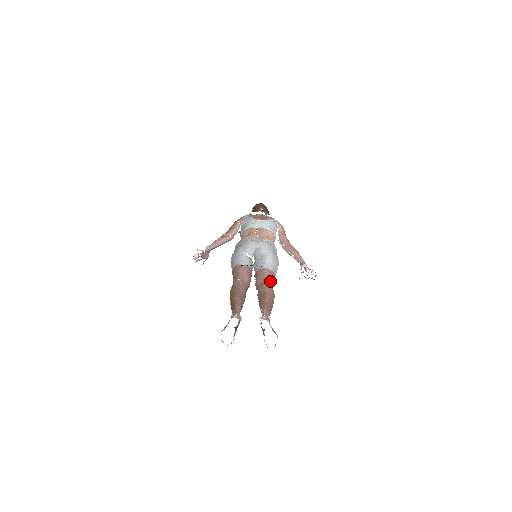
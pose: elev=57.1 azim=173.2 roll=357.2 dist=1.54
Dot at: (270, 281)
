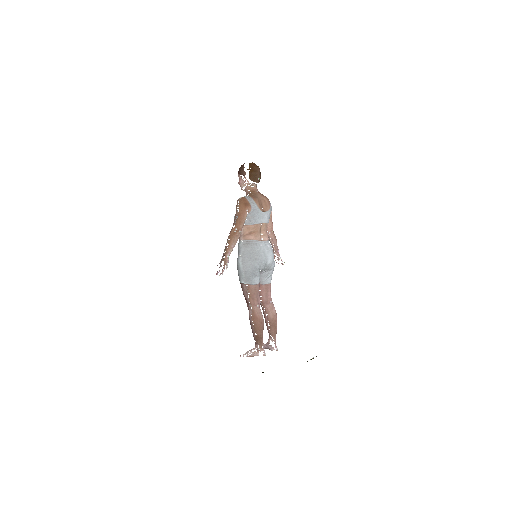
Dot at: occluded
